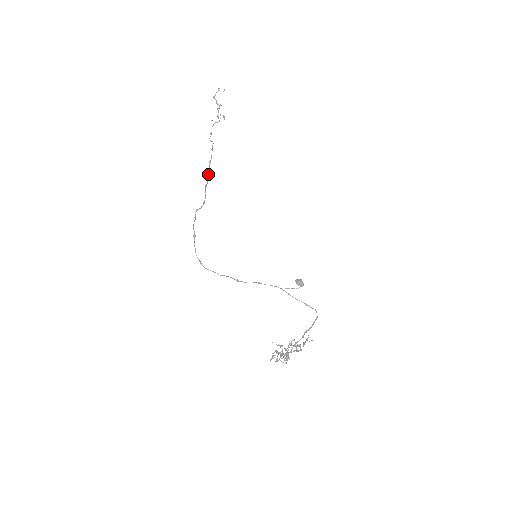
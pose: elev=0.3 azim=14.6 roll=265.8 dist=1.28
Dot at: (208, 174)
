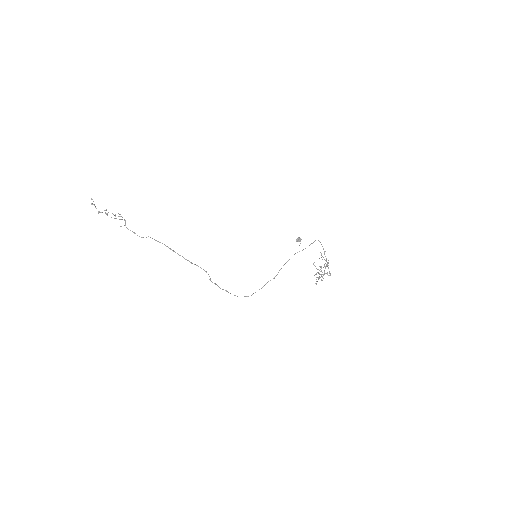
Dot at: occluded
